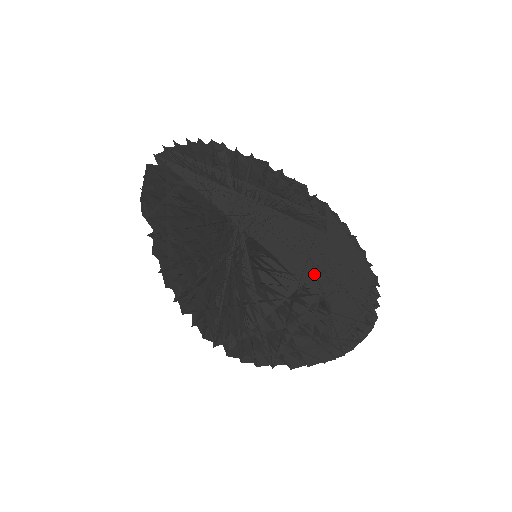
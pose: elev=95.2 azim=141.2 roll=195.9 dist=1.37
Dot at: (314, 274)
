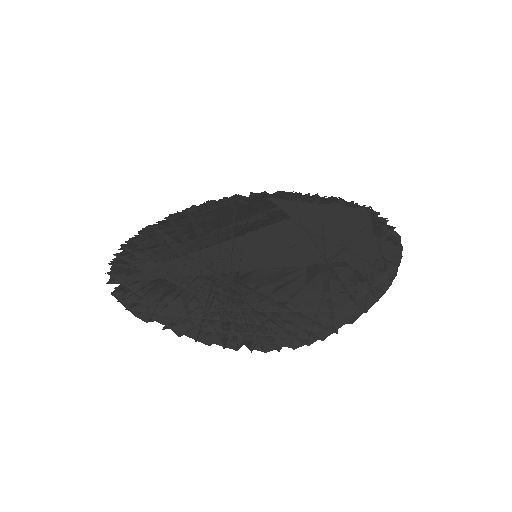
Dot at: (309, 254)
